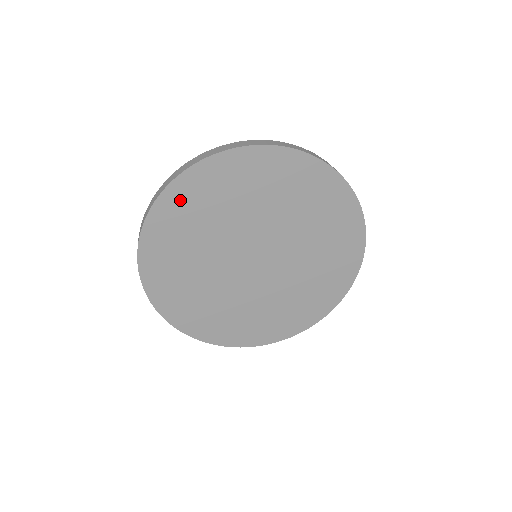
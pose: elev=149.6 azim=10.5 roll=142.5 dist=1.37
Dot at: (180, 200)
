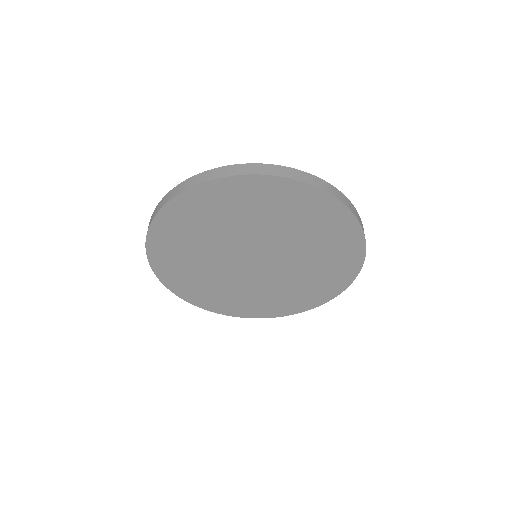
Dot at: (167, 230)
